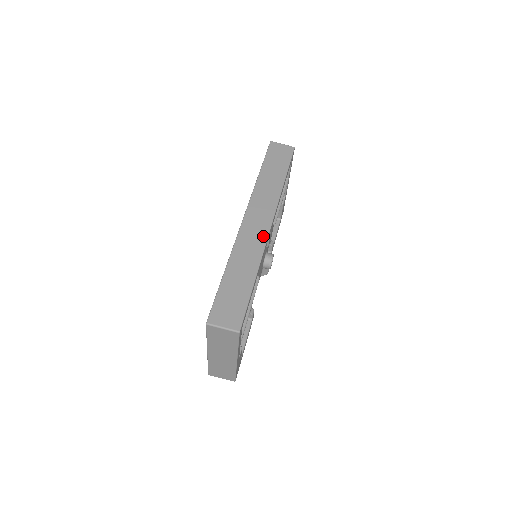
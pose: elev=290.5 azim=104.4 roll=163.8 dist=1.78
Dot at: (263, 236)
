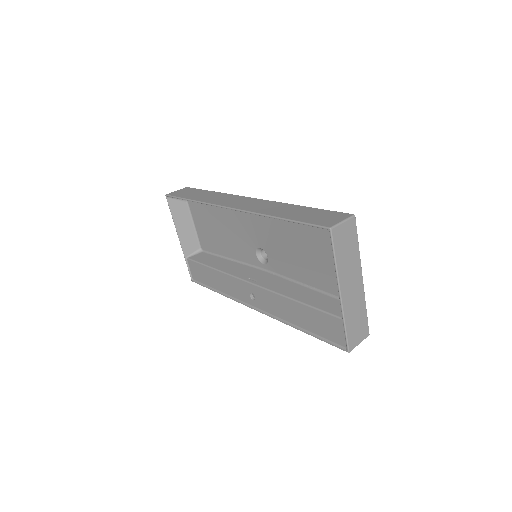
Dot at: (261, 201)
